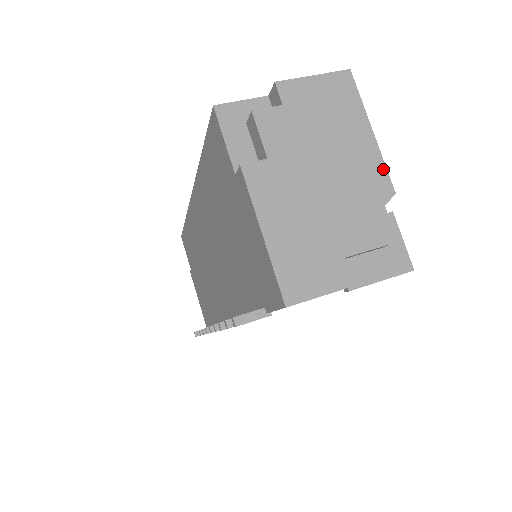
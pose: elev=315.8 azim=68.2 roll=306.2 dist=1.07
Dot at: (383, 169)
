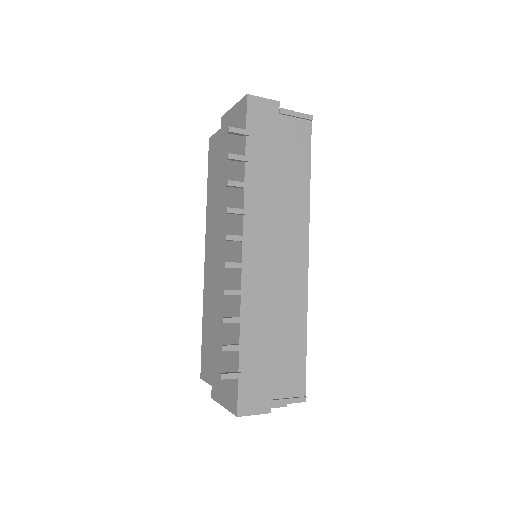
Dot at: occluded
